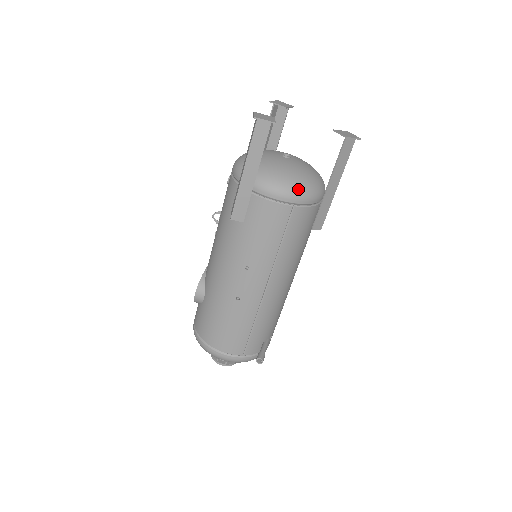
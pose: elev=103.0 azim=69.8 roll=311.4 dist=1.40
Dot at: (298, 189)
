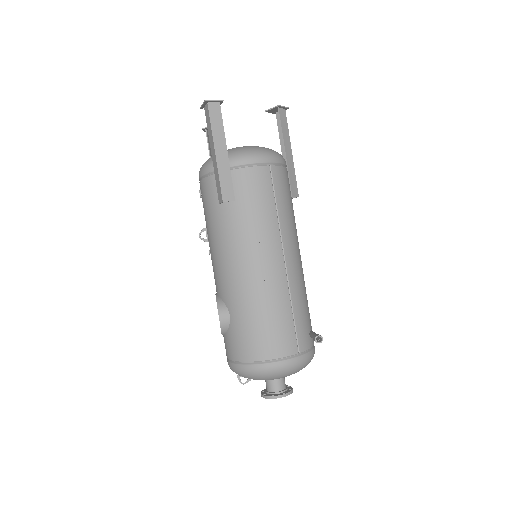
Dot at: (266, 151)
